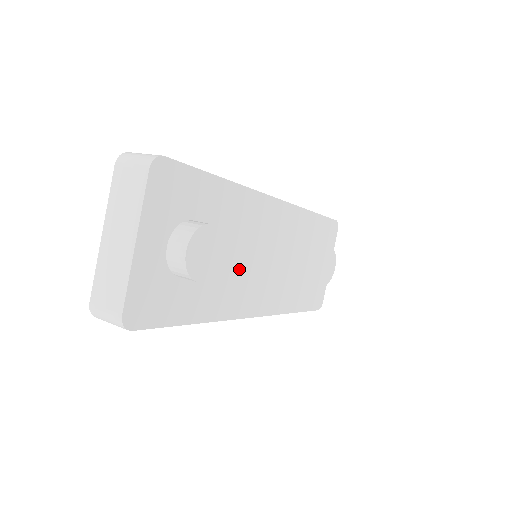
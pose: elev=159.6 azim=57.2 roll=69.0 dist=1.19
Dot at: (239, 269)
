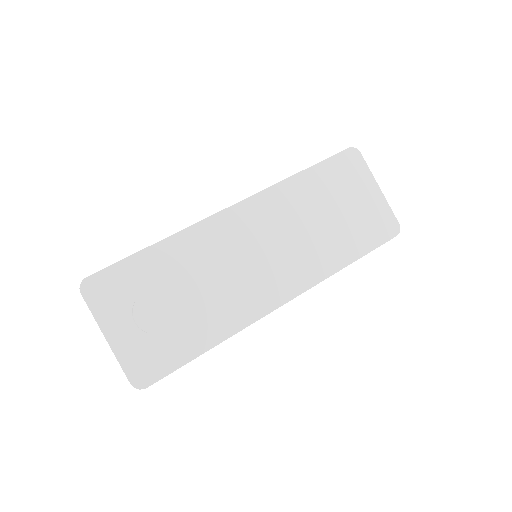
Dot at: (207, 295)
